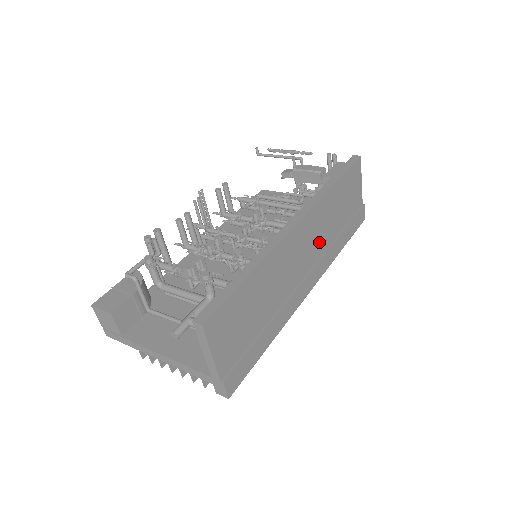
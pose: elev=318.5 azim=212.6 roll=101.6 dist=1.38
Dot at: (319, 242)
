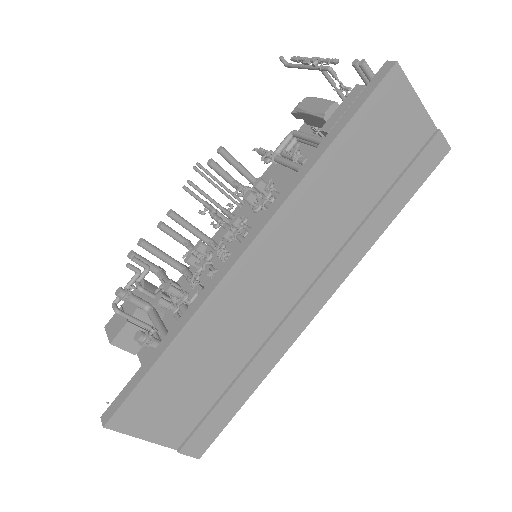
Dot at: (320, 242)
